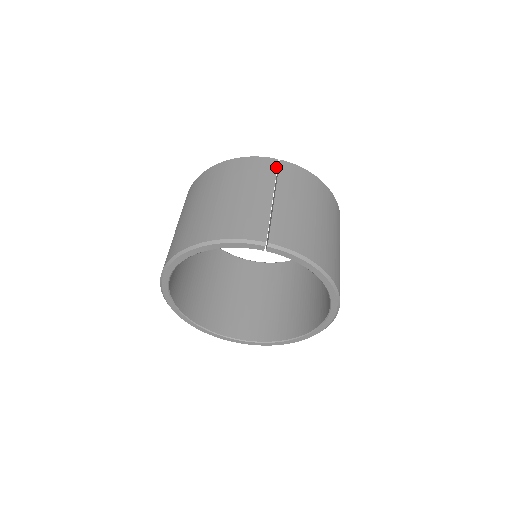
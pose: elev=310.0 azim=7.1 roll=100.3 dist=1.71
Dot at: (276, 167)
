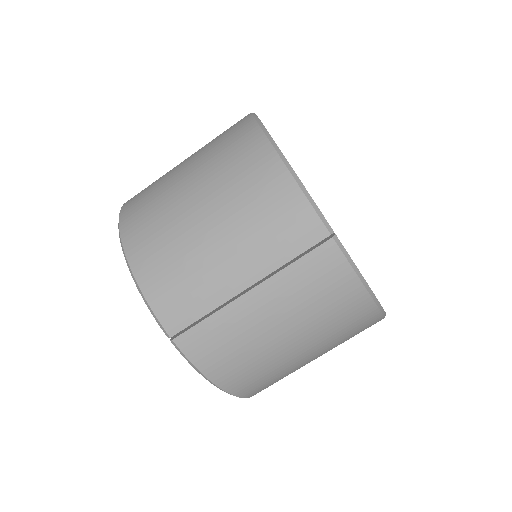
Dot at: (310, 246)
